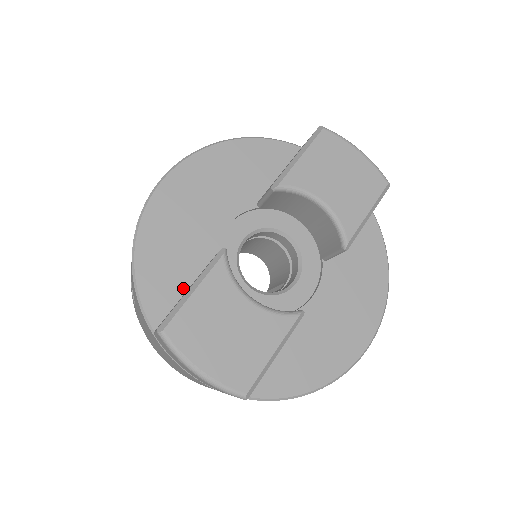
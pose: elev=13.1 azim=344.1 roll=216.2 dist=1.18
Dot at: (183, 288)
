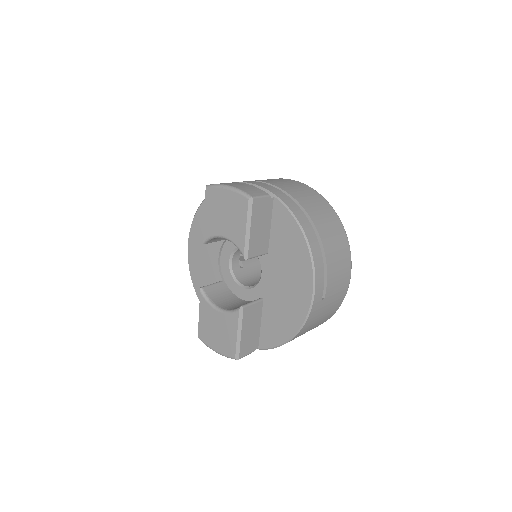
Dot at: occluded
